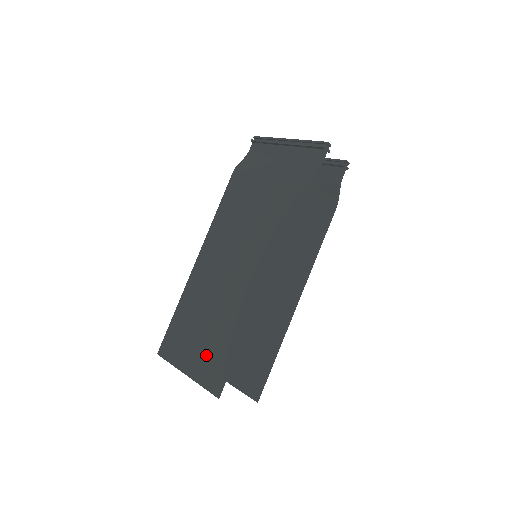
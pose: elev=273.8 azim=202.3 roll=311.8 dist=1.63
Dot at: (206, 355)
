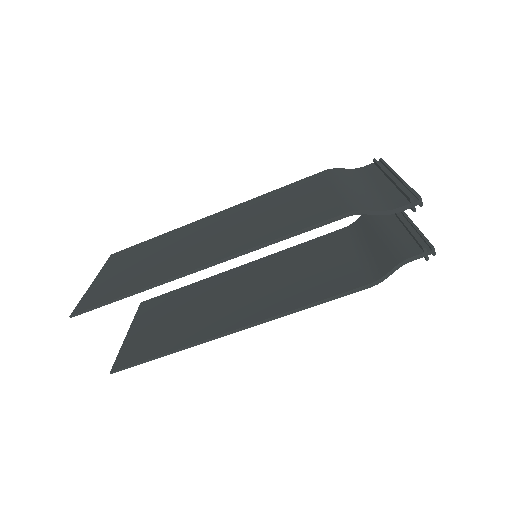
Dot at: (115, 280)
